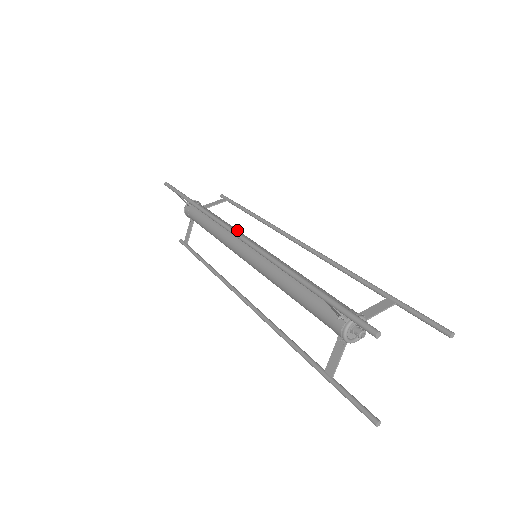
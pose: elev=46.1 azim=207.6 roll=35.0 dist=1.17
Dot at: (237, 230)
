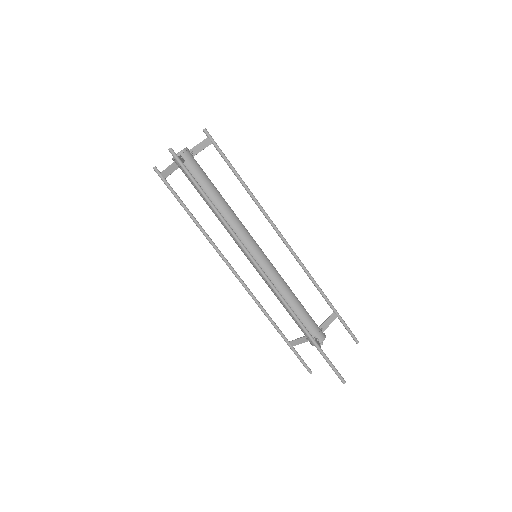
Dot at: (240, 223)
